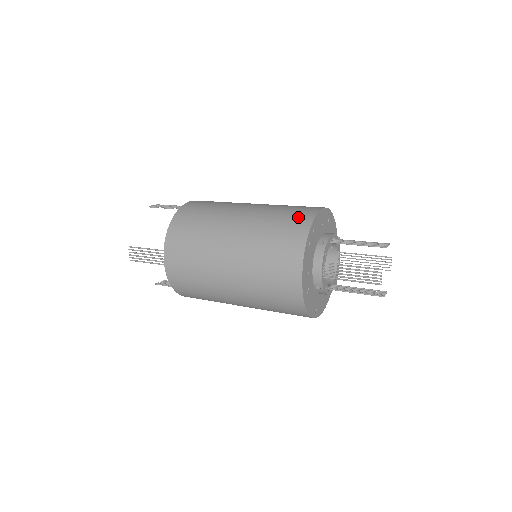
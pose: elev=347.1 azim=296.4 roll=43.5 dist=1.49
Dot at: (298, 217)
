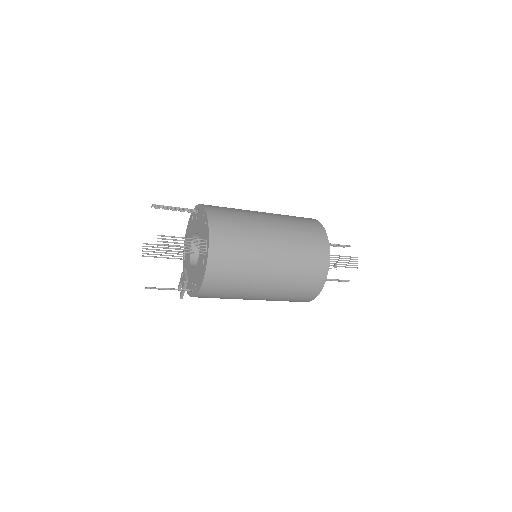
Dot at: (308, 219)
